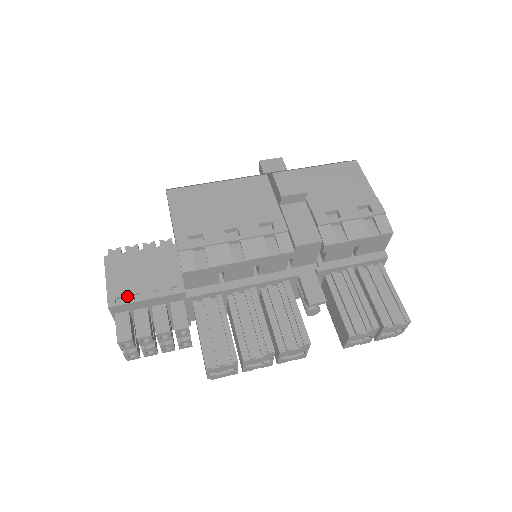
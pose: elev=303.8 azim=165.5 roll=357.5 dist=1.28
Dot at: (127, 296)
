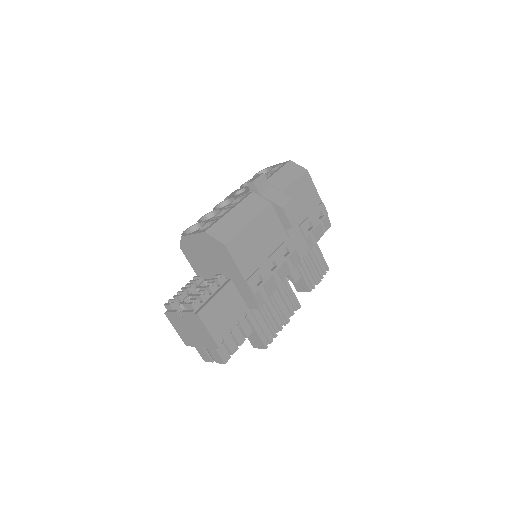
Dot at: (225, 335)
